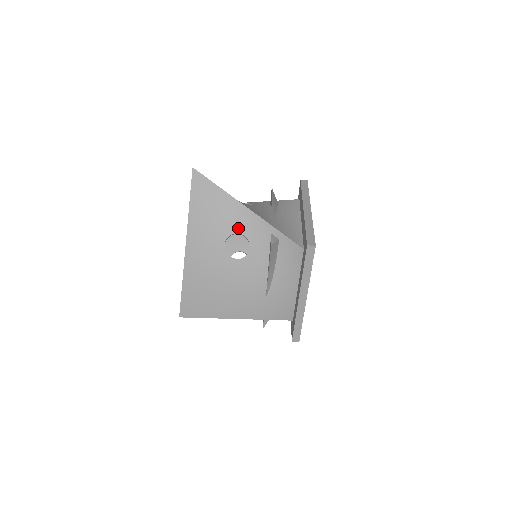
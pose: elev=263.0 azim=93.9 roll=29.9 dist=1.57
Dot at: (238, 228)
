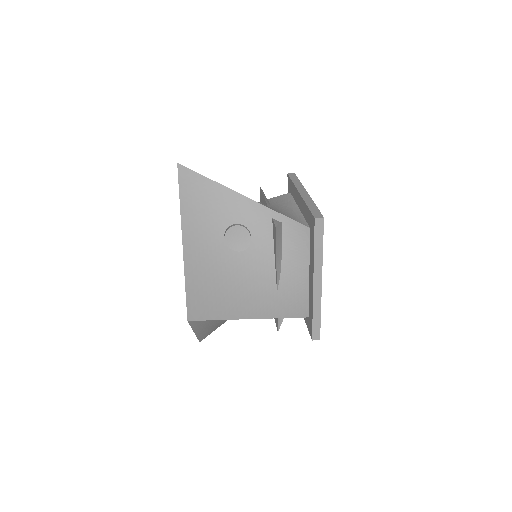
Dot at: (236, 218)
